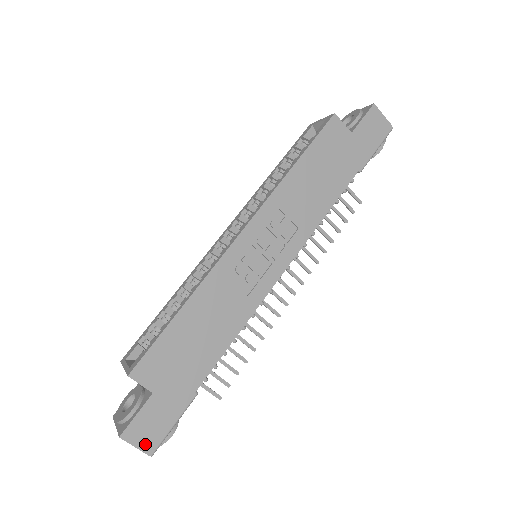
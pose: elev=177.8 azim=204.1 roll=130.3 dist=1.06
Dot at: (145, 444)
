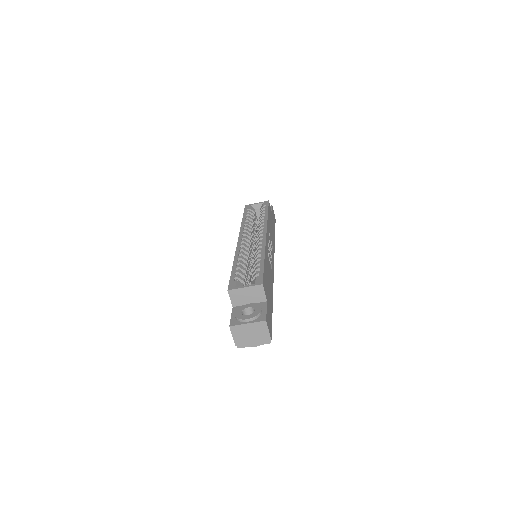
Dot at: (270, 332)
